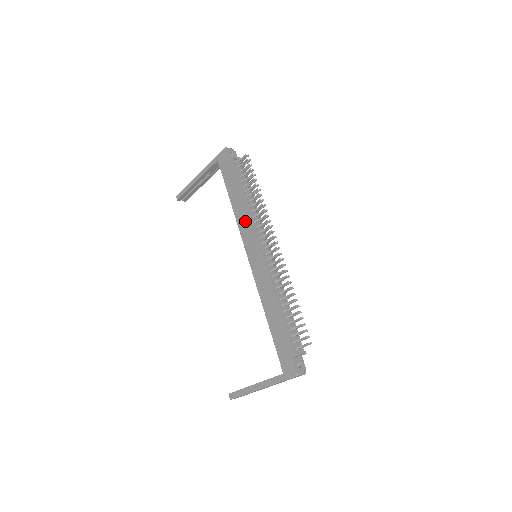
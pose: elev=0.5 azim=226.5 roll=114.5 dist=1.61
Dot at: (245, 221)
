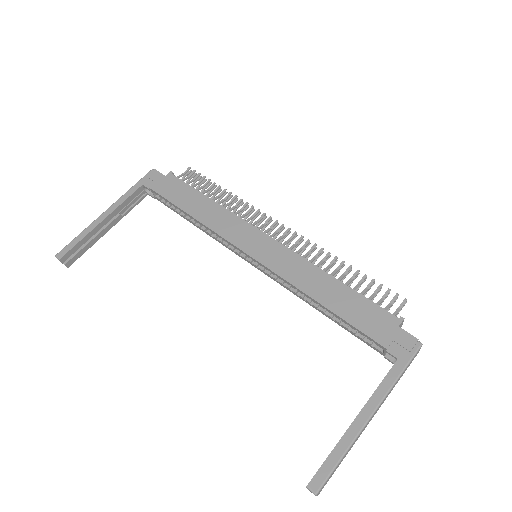
Dot at: (225, 220)
